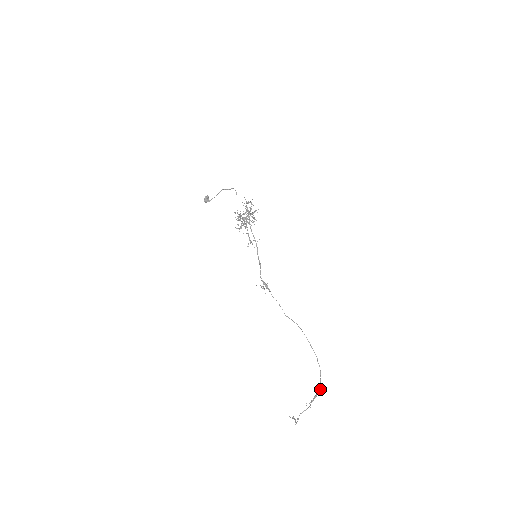
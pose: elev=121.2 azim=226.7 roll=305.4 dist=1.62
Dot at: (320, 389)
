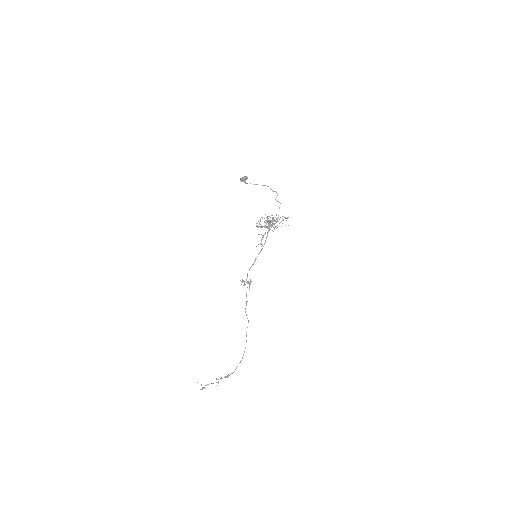
Dot at: occluded
